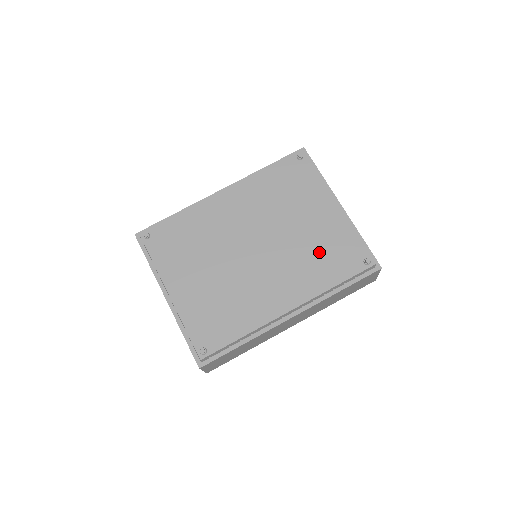
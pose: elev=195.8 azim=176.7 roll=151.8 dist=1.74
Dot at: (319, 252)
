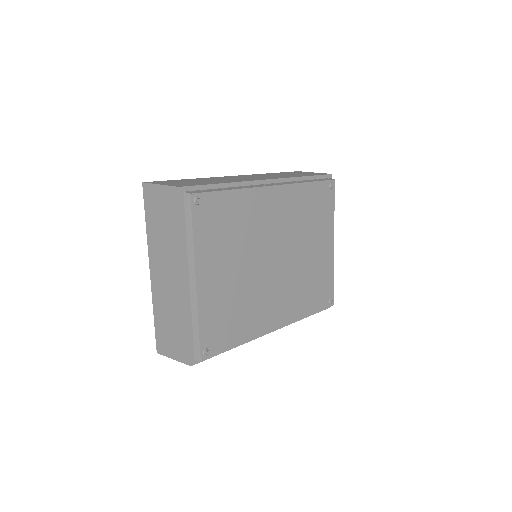
Dot at: (311, 282)
